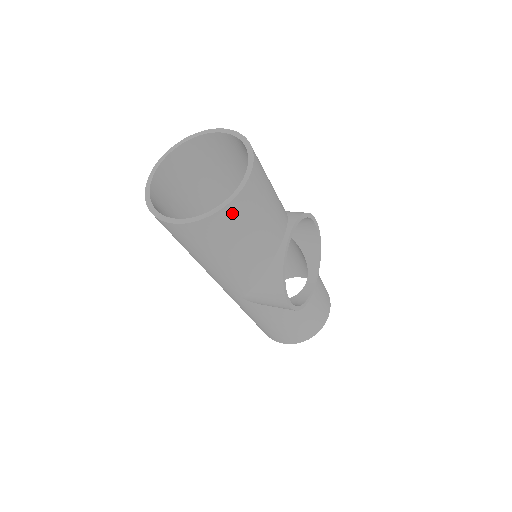
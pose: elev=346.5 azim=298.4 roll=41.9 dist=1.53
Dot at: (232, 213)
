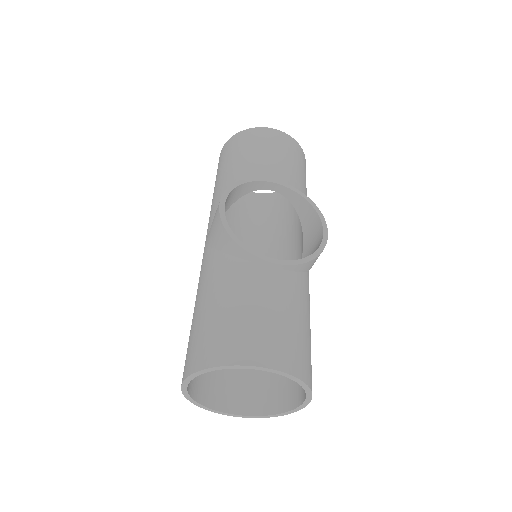
Dot at: (248, 135)
